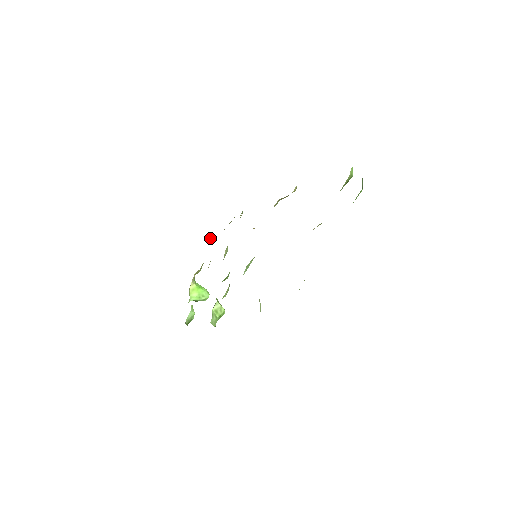
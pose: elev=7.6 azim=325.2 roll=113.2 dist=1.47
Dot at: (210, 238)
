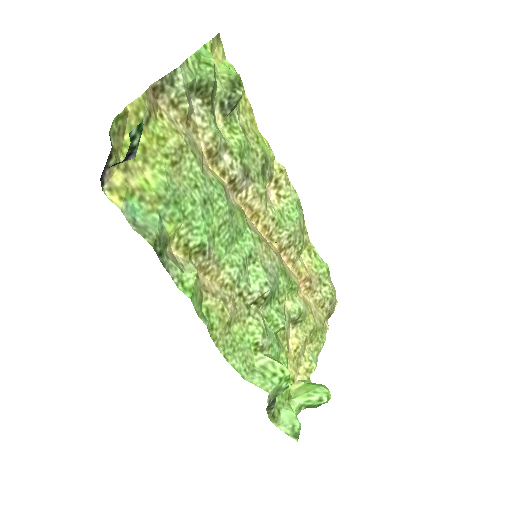
Dot at: (327, 327)
